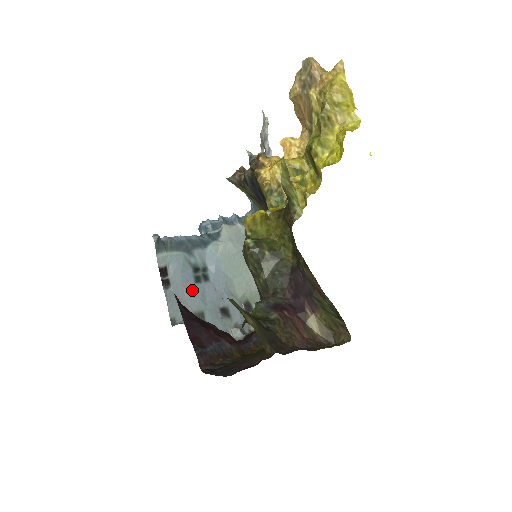
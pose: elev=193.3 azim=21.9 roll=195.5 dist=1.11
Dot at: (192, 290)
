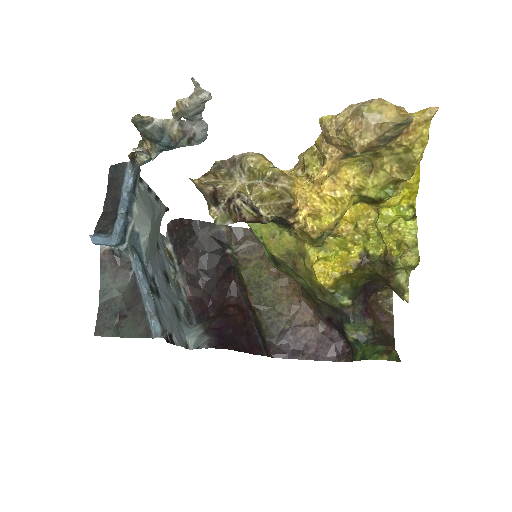
Dot at: (167, 308)
